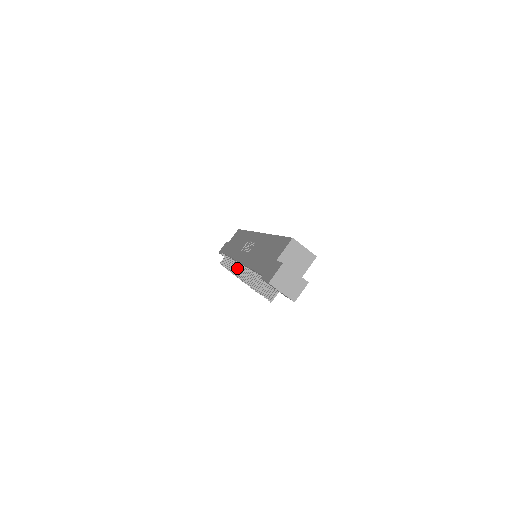
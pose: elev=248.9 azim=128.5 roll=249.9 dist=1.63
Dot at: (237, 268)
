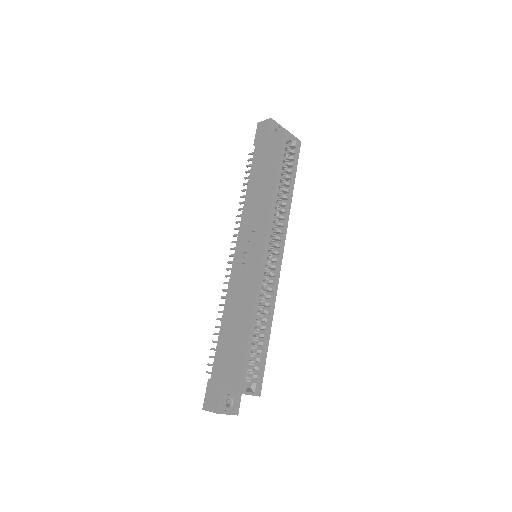
Dot at: occluded
